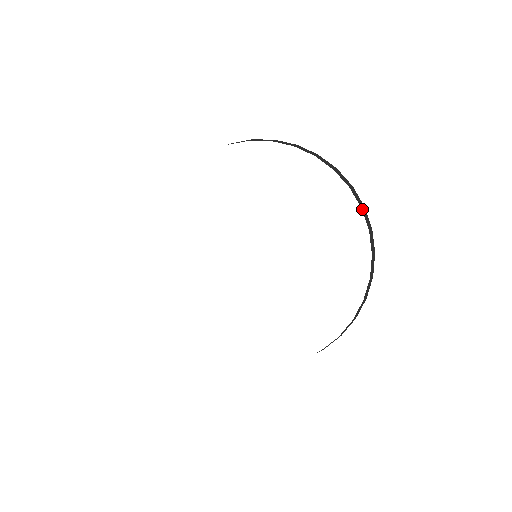
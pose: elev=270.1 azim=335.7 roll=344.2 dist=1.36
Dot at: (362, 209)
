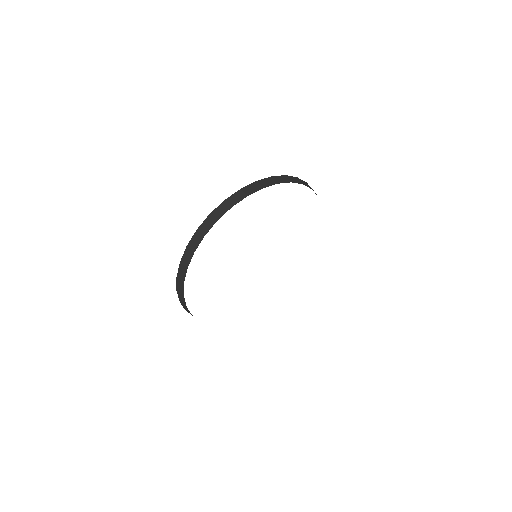
Dot at: occluded
